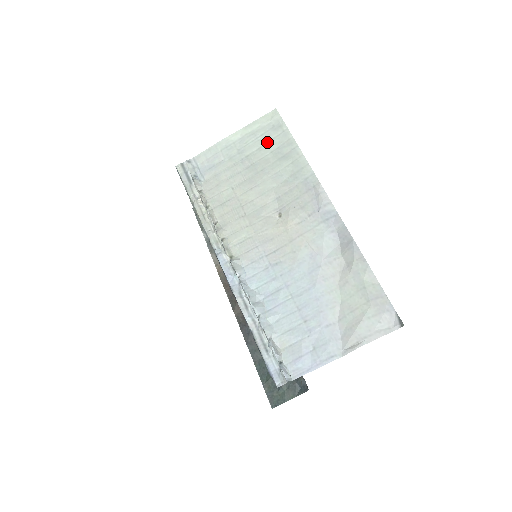
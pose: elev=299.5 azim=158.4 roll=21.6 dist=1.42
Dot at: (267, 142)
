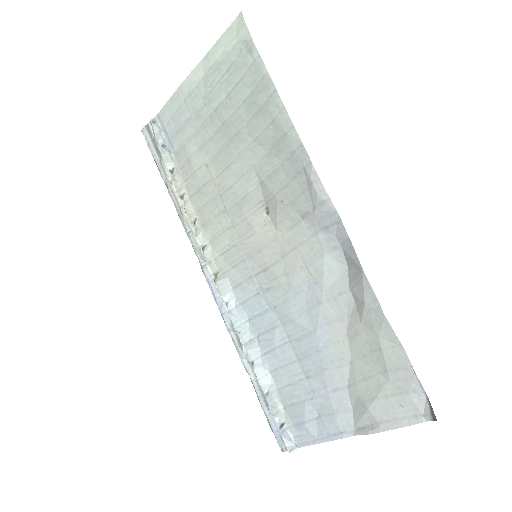
Dot at: (236, 83)
